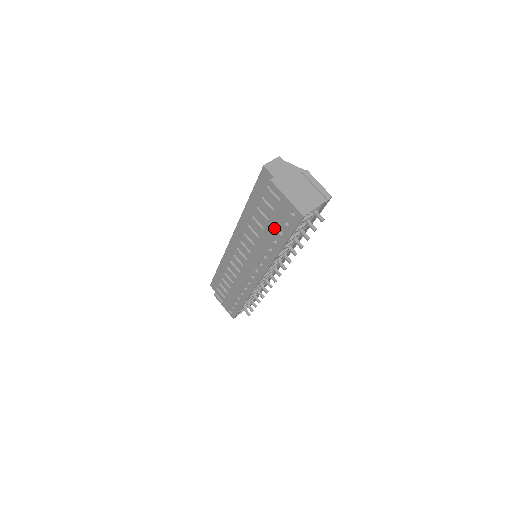
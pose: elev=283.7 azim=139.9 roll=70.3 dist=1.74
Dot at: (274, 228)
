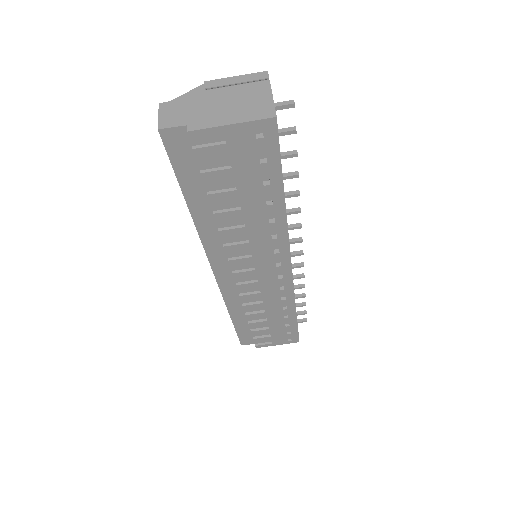
Dot at: (252, 188)
